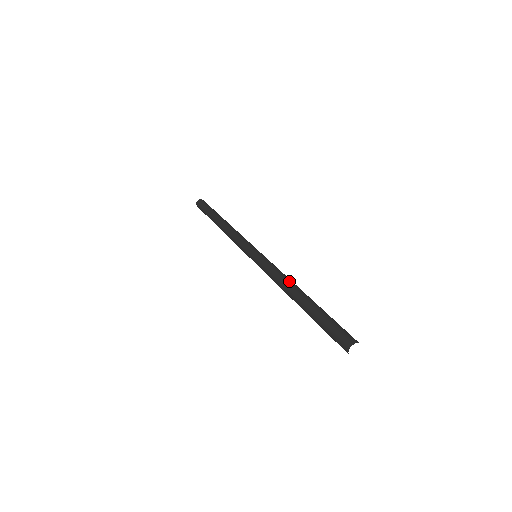
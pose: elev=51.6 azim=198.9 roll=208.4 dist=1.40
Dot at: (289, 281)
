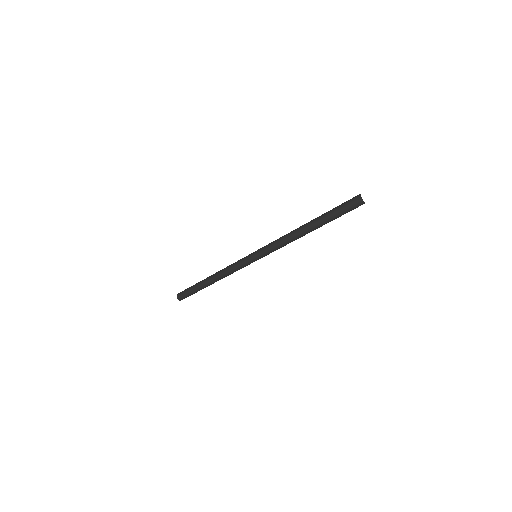
Dot at: occluded
